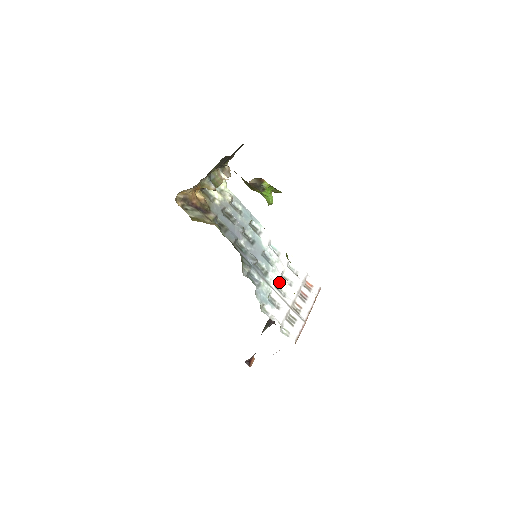
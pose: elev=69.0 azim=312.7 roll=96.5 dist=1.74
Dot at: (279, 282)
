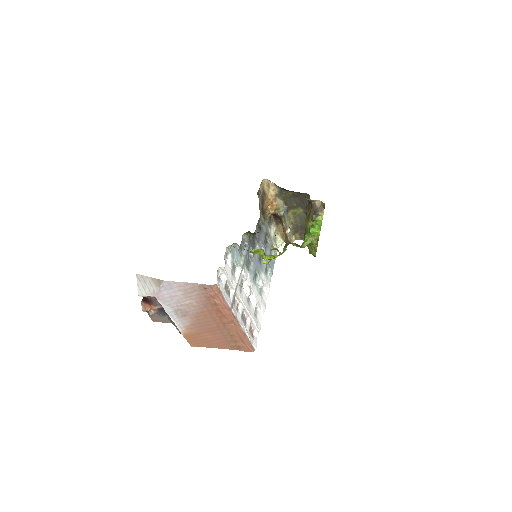
Dot at: (246, 285)
